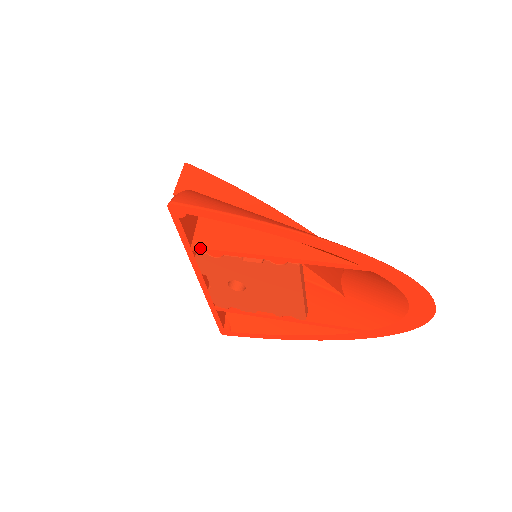
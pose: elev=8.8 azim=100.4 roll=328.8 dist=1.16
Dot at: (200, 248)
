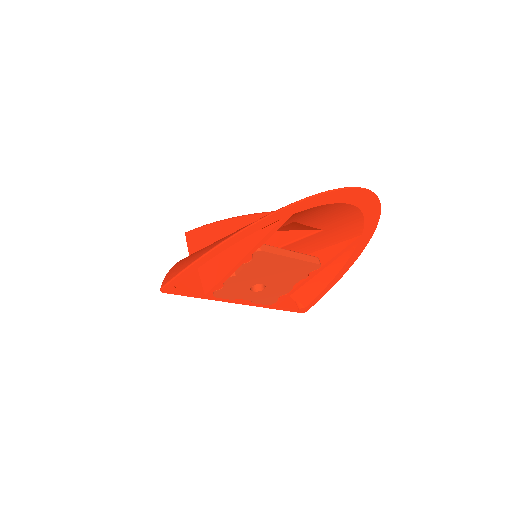
Dot at: (209, 292)
